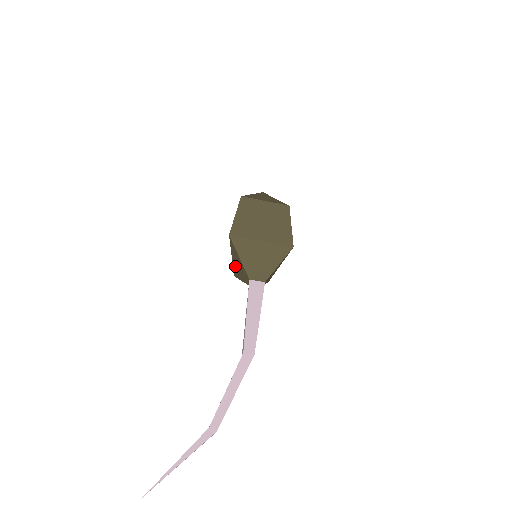
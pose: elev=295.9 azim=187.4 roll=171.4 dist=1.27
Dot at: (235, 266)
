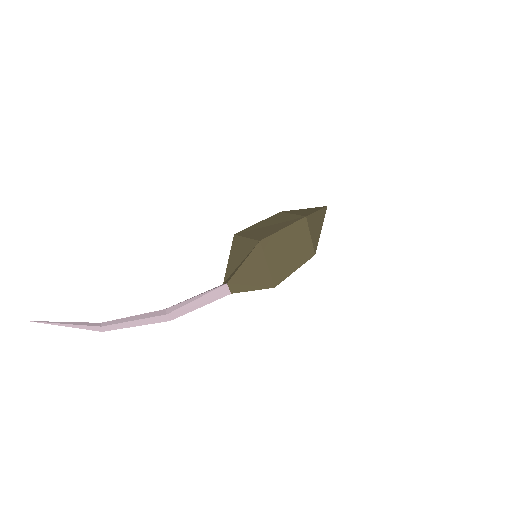
Dot at: (240, 243)
